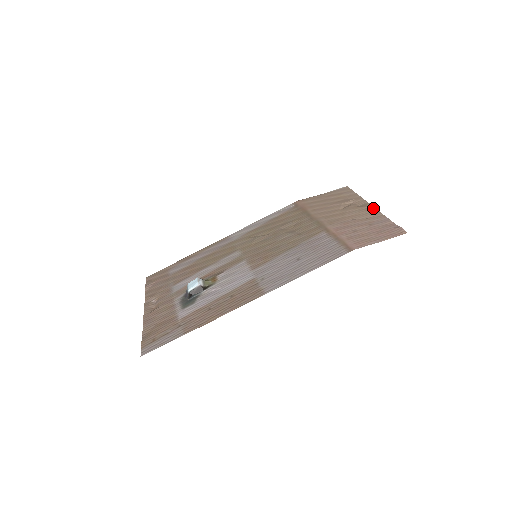
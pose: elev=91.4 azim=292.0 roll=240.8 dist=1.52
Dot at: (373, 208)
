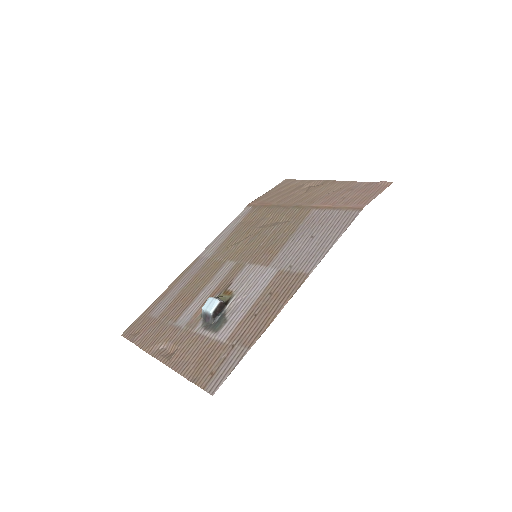
Dot at: (336, 181)
